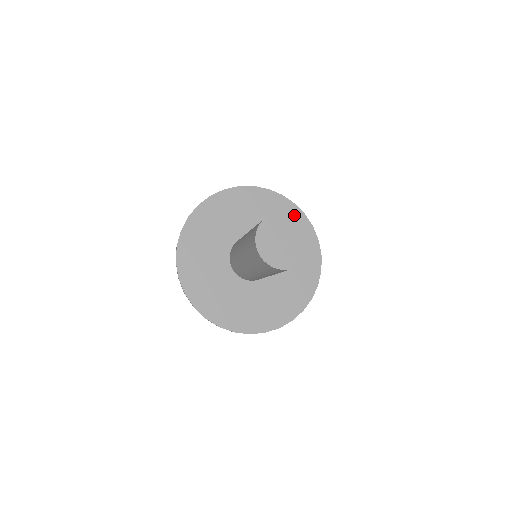
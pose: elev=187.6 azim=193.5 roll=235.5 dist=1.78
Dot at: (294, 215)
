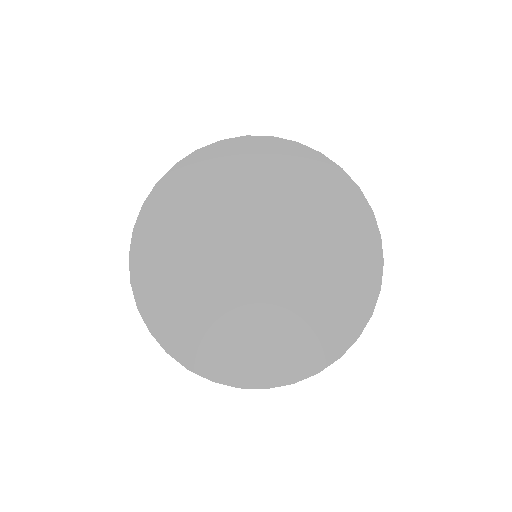
Dot at: (221, 177)
